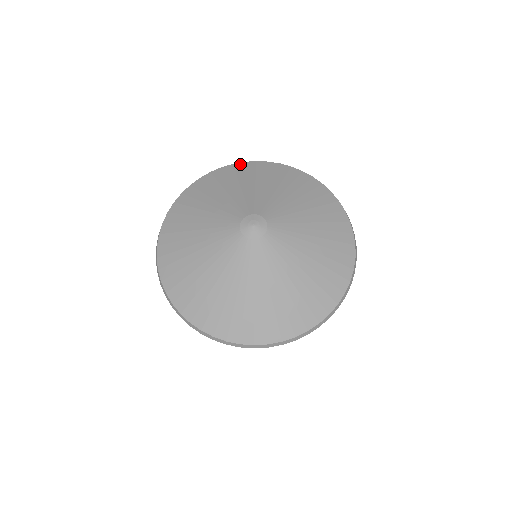
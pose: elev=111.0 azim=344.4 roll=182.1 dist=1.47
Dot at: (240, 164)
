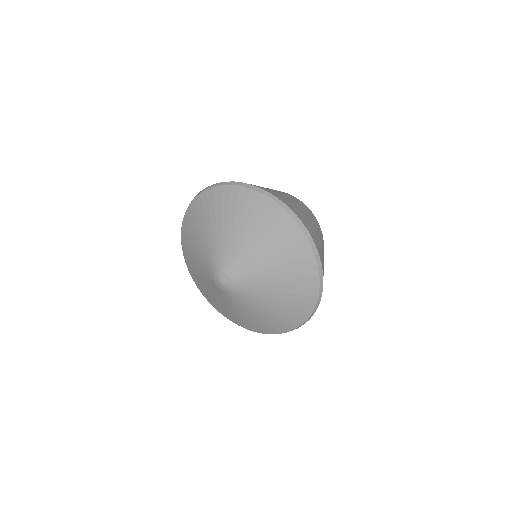
Dot at: (204, 194)
